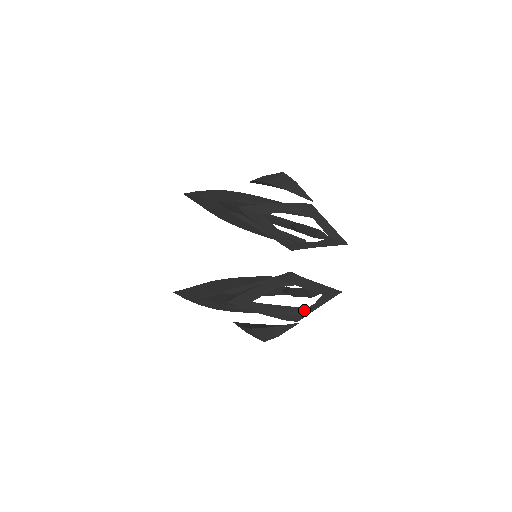
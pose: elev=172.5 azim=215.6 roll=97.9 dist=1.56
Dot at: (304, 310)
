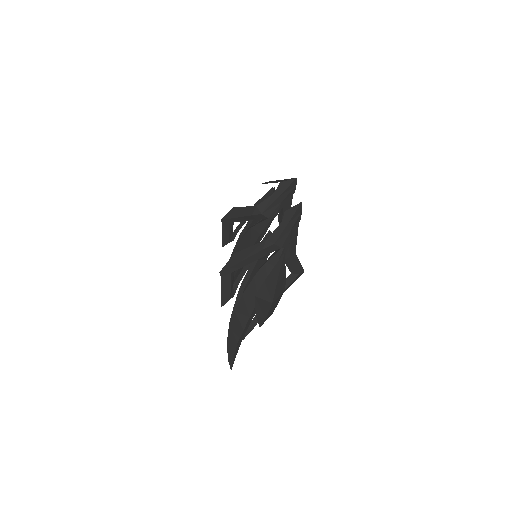
Dot at: (275, 231)
